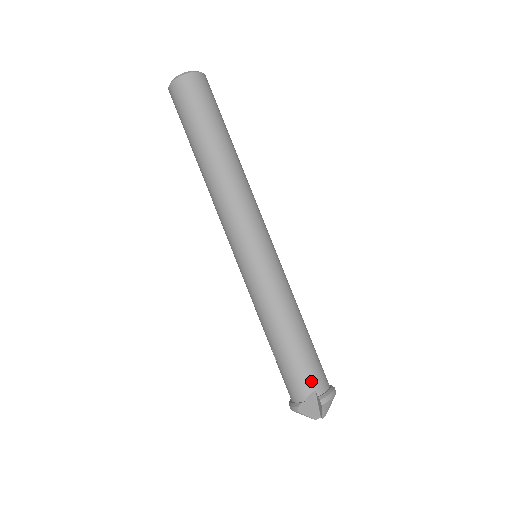
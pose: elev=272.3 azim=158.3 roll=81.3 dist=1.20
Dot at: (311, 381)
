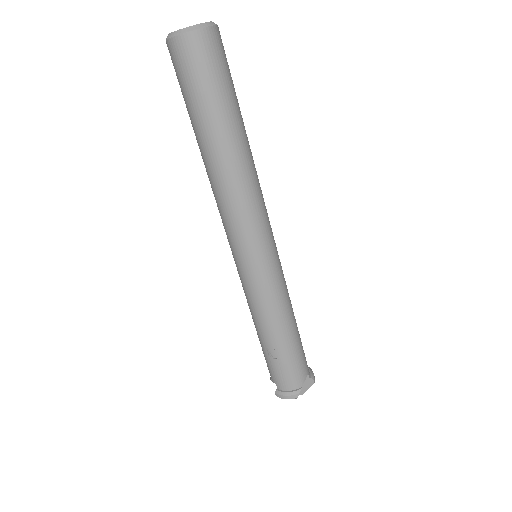
Dot at: (306, 366)
